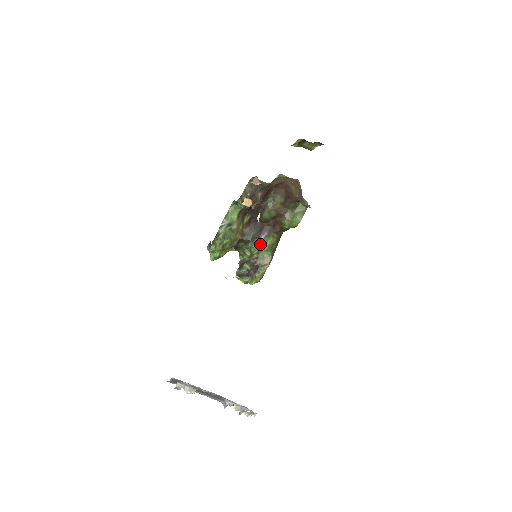
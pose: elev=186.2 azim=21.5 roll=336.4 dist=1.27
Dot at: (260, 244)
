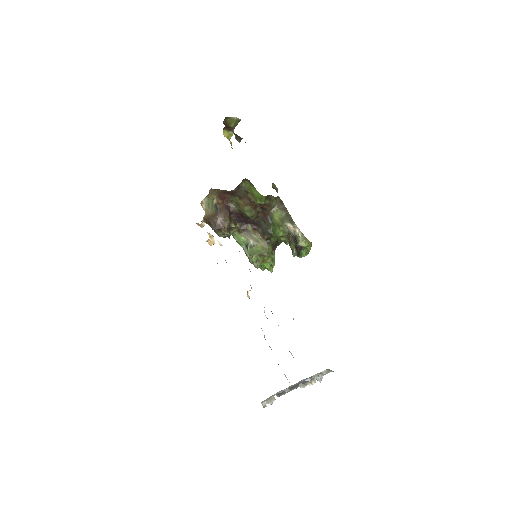
Dot at: (276, 227)
